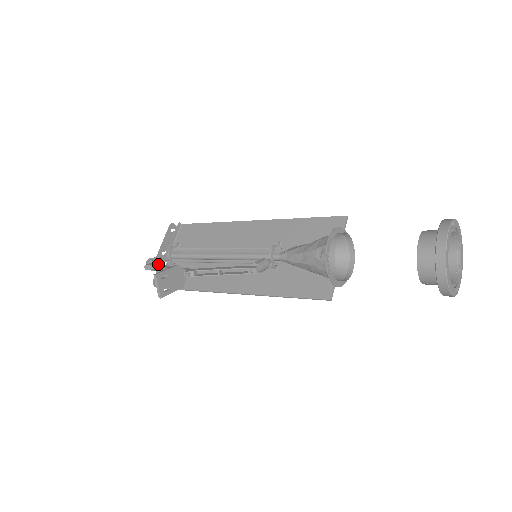
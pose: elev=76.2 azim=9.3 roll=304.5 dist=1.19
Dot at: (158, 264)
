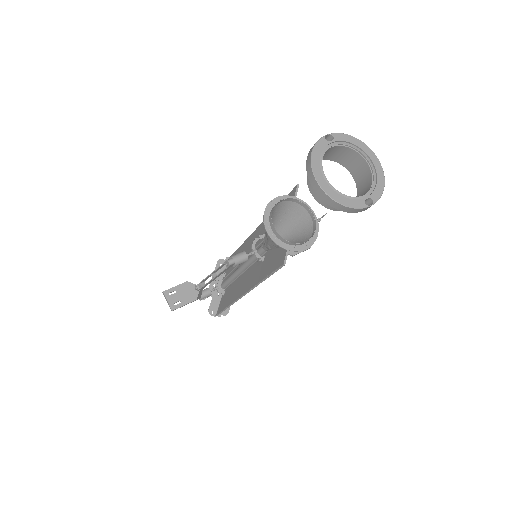
Dot at: occluded
